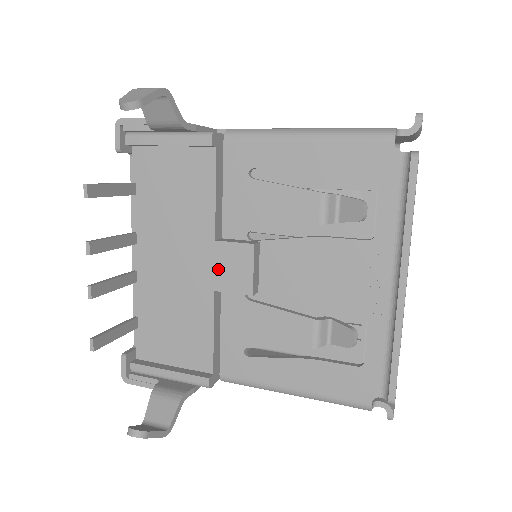
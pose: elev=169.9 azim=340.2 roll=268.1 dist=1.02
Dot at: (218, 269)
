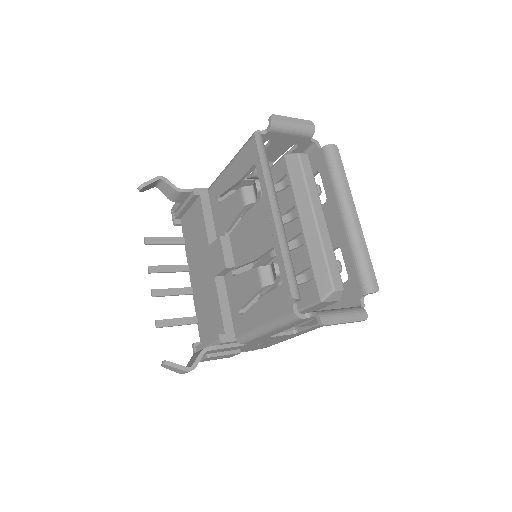
Dot at: (213, 262)
